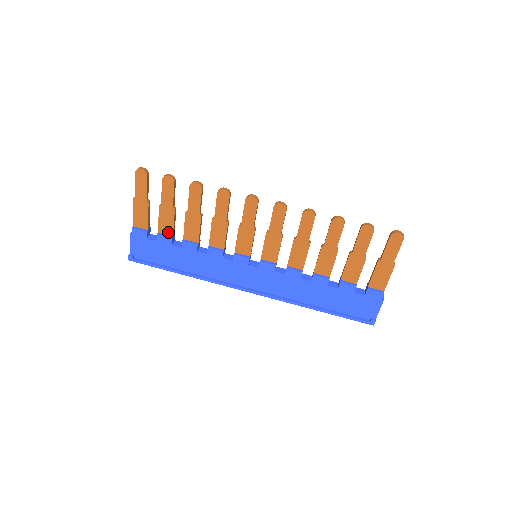
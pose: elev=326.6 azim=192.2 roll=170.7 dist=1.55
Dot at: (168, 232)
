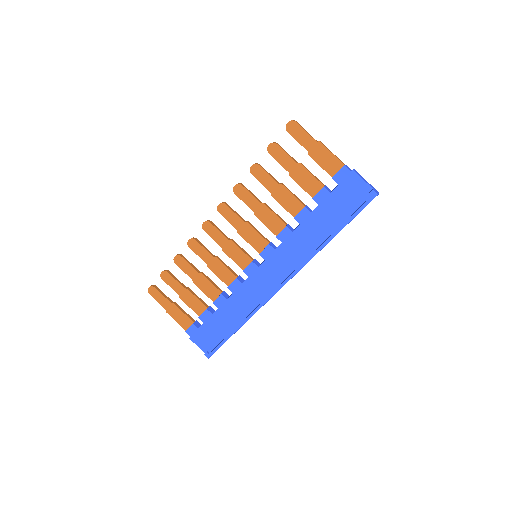
Dot at: (202, 309)
